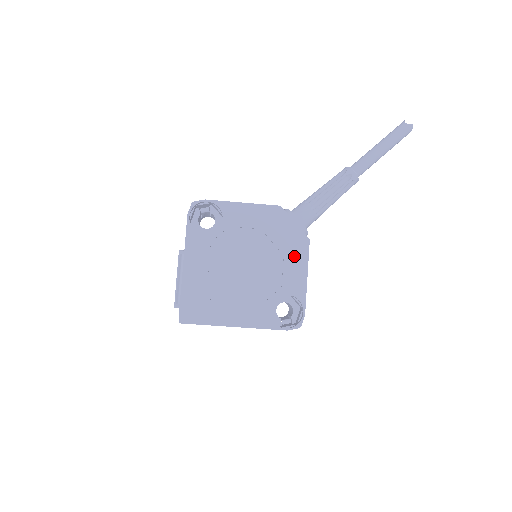
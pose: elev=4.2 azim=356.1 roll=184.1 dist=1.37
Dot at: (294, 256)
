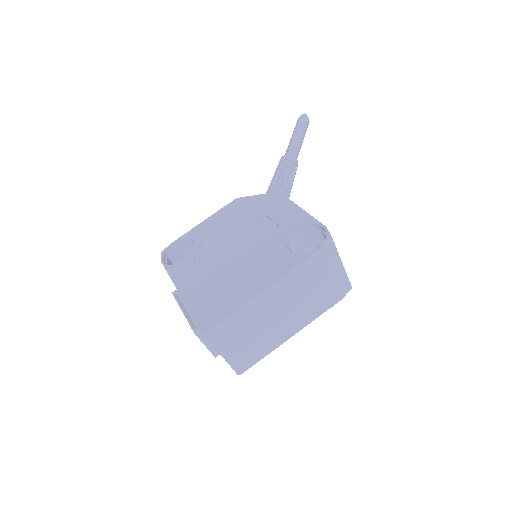
Dot at: (275, 208)
